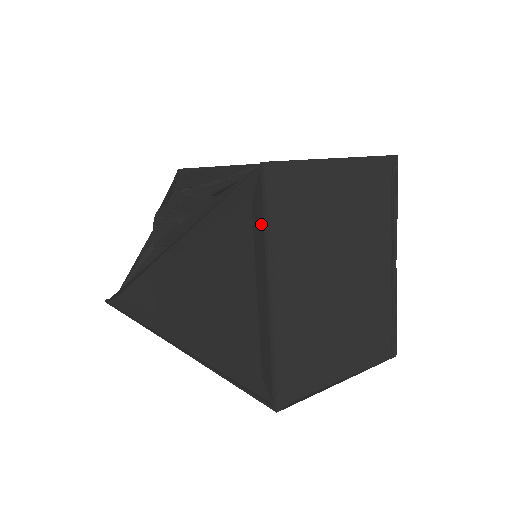
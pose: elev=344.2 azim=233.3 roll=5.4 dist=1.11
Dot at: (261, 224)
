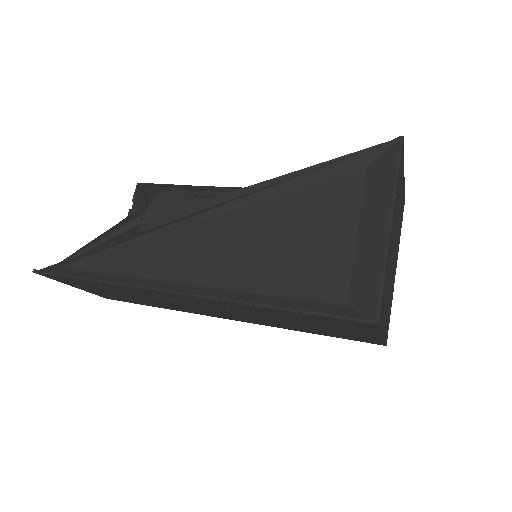
Dot at: (387, 177)
